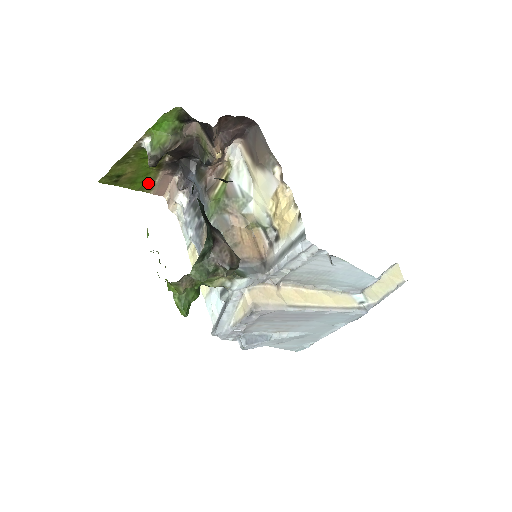
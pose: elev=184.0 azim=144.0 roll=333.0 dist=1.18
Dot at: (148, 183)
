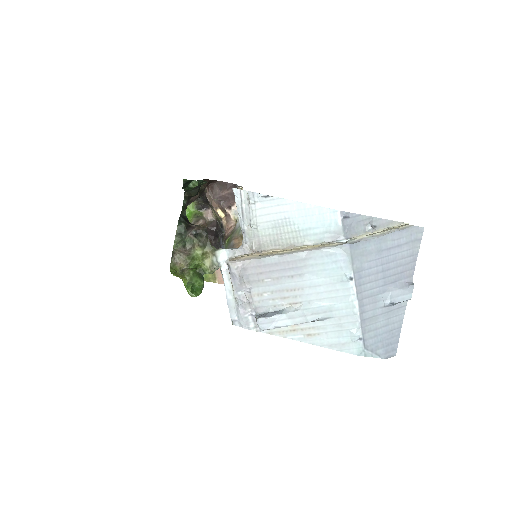
Dot at: occluded
